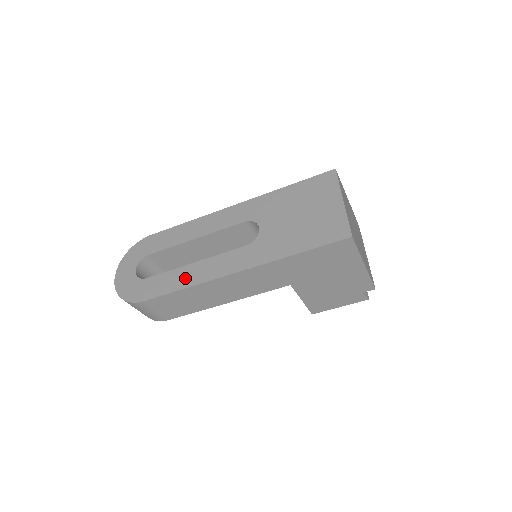
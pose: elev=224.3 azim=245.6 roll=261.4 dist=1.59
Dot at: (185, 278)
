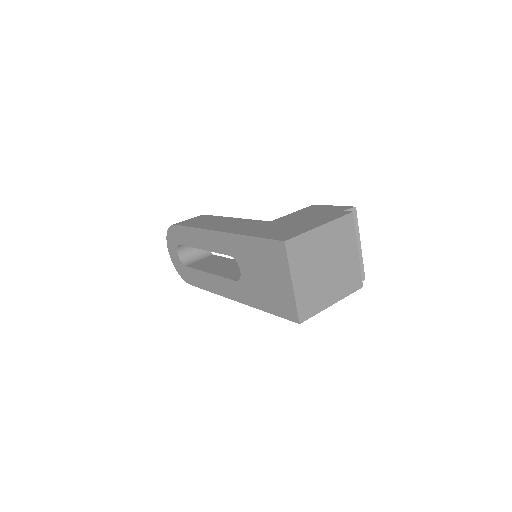
Dot at: (207, 283)
